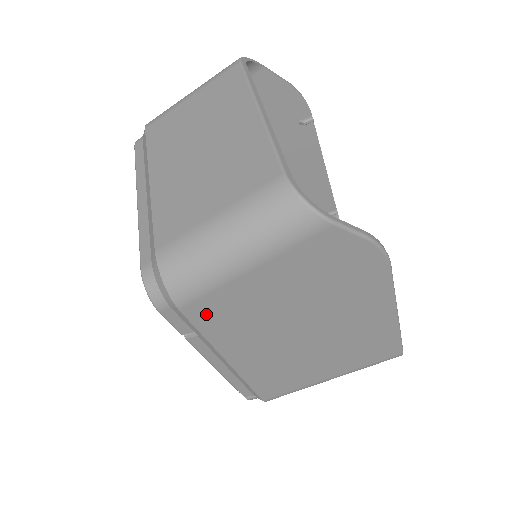
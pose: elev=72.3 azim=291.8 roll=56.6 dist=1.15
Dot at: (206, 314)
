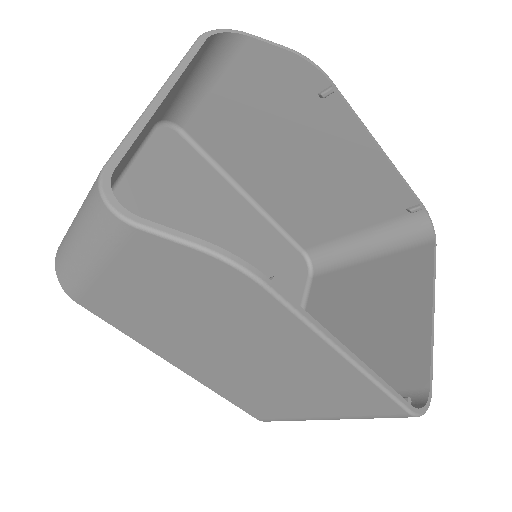
Dot at: (104, 311)
